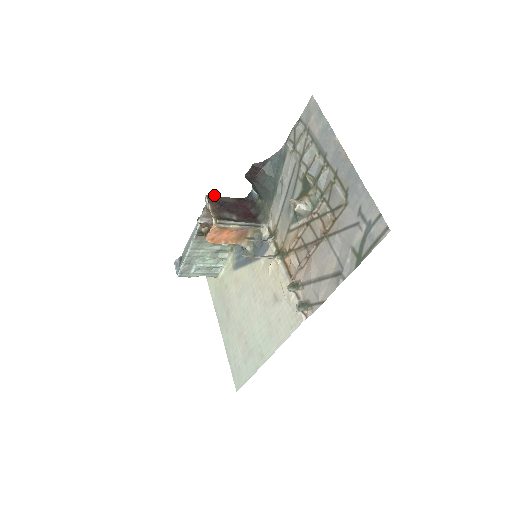
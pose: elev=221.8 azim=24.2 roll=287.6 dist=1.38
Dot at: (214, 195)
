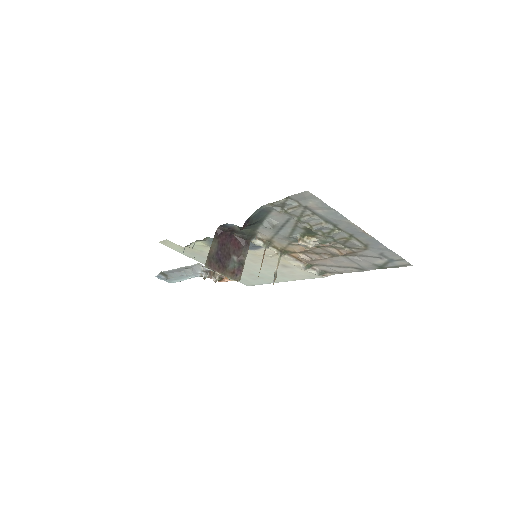
Dot at: (207, 258)
